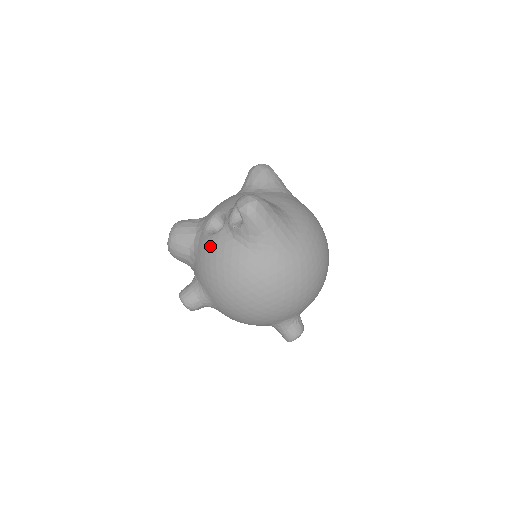
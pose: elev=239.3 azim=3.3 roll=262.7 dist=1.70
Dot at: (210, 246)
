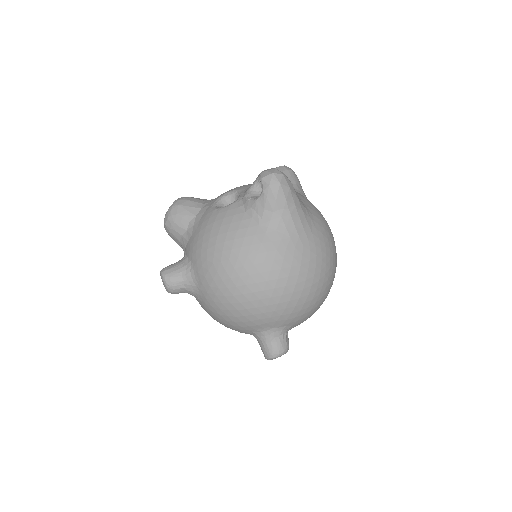
Dot at: (216, 217)
